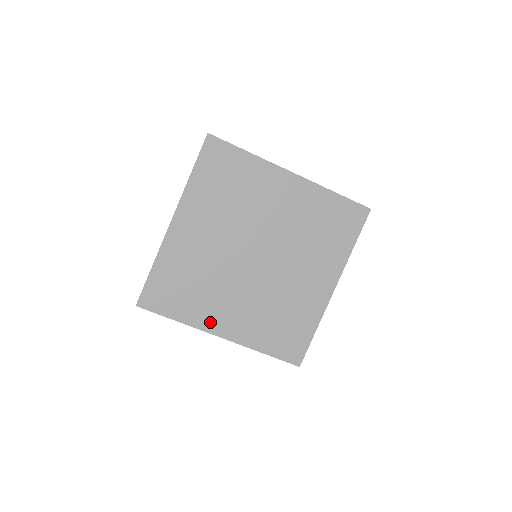
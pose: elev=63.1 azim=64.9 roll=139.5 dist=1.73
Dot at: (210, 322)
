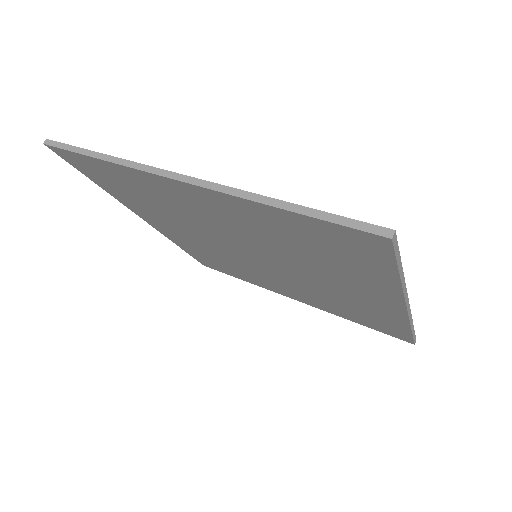
Dot at: (142, 213)
